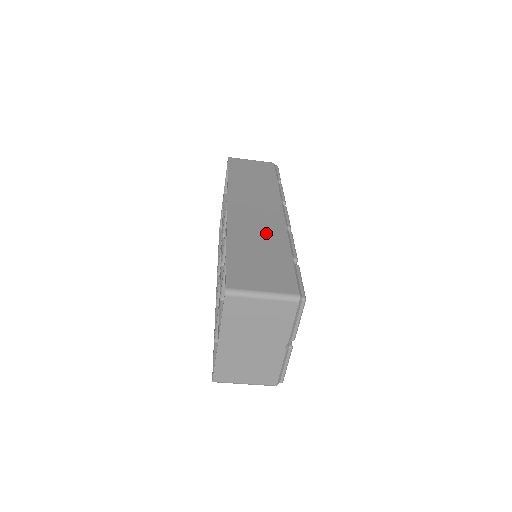
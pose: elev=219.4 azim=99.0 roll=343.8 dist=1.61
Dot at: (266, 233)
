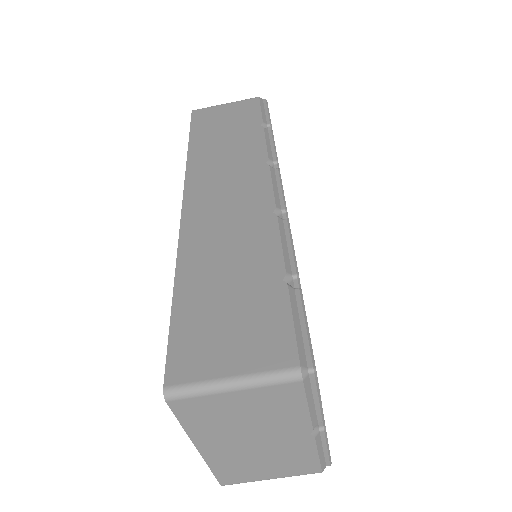
Dot at: (242, 236)
